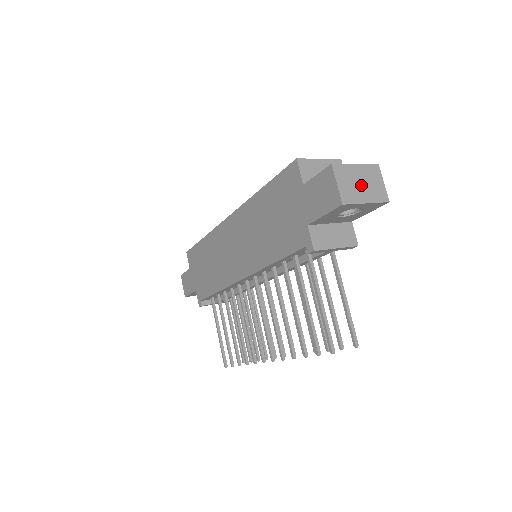
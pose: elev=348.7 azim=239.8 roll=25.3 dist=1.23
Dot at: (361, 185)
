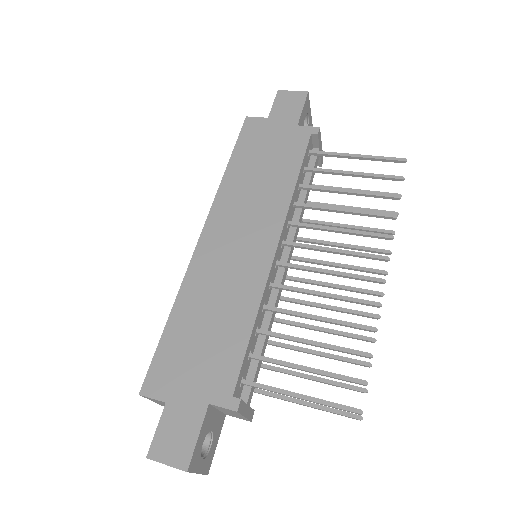
Dot at: occluded
